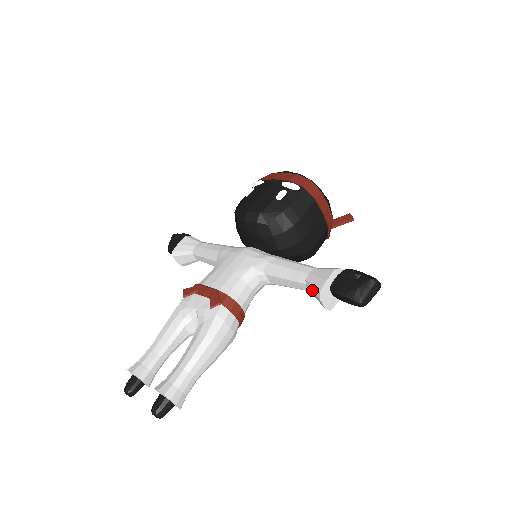
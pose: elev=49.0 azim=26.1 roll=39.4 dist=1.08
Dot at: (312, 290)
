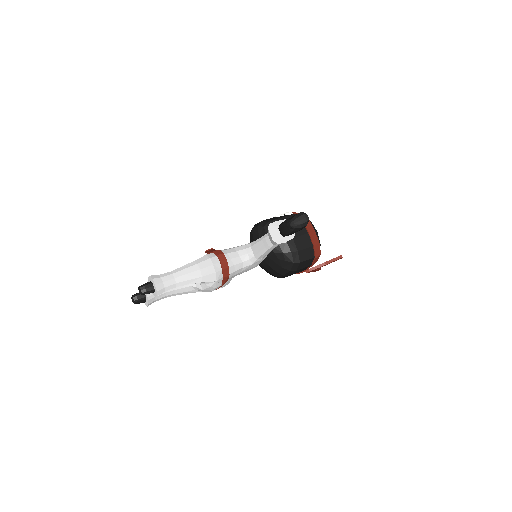
Dot at: occluded
